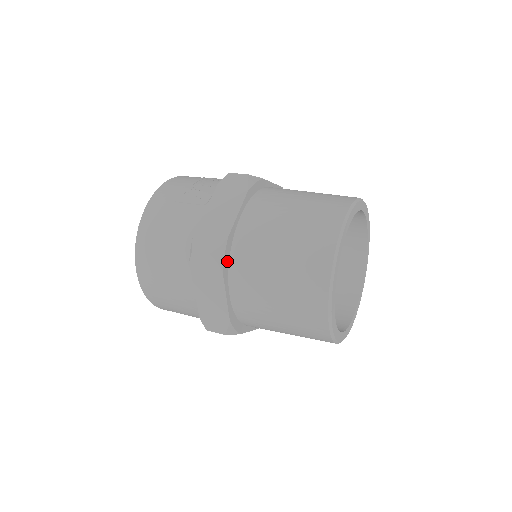
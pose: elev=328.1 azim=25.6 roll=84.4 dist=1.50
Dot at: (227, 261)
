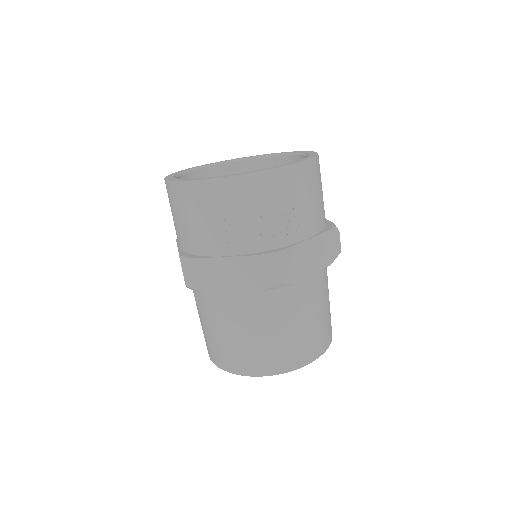
Dot at: occluded
